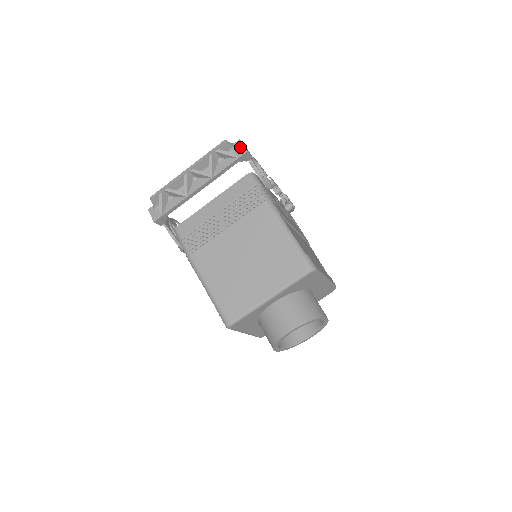
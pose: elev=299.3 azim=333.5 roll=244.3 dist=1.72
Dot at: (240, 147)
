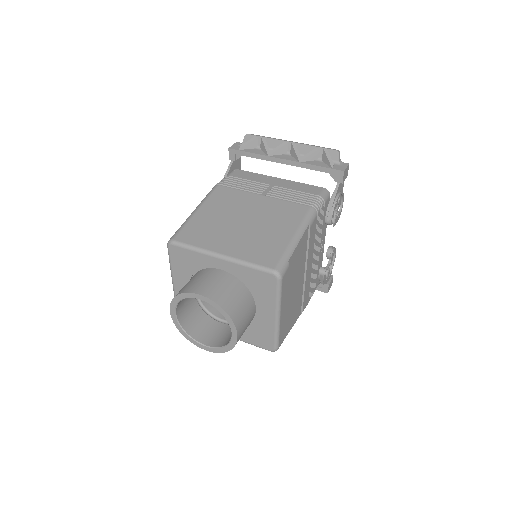
Dot at: (343, 166)
